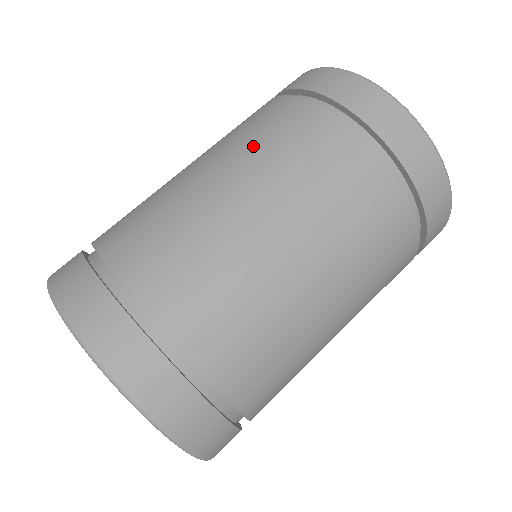
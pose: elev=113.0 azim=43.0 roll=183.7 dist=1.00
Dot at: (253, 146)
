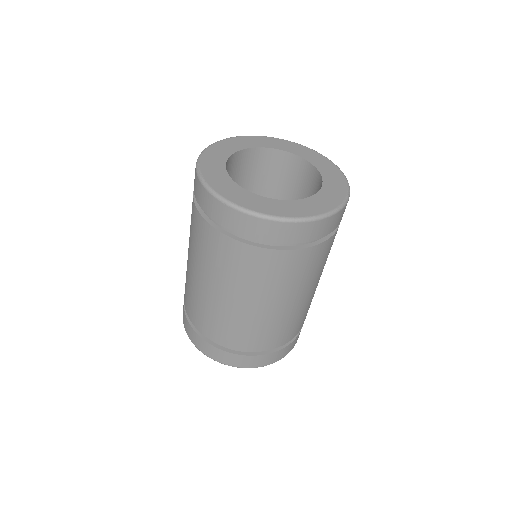
Dot at: (224, 274)
